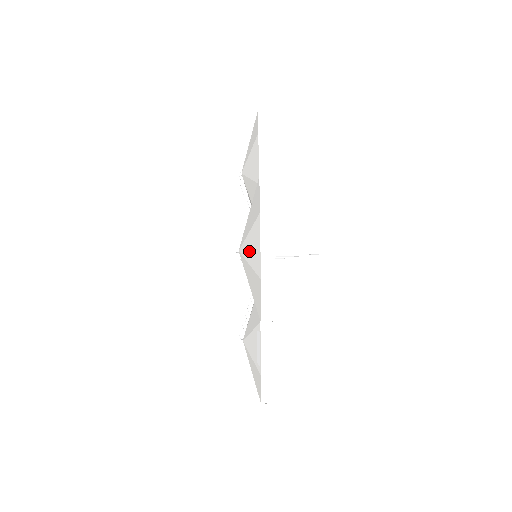
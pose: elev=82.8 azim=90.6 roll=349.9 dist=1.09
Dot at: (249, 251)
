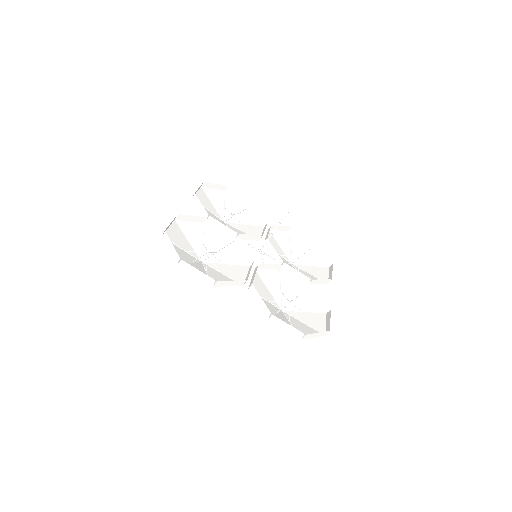
Dot at: (185, 257)
